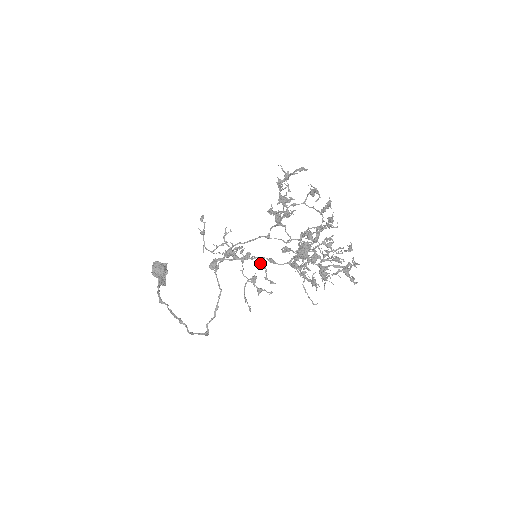
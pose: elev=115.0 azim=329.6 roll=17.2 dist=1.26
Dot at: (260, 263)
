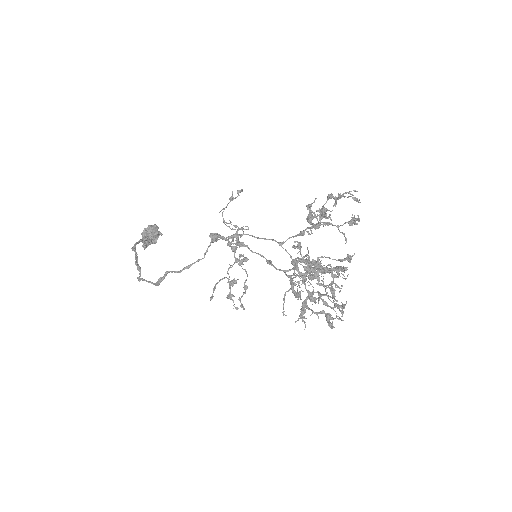
Dot at: (245, 282)
